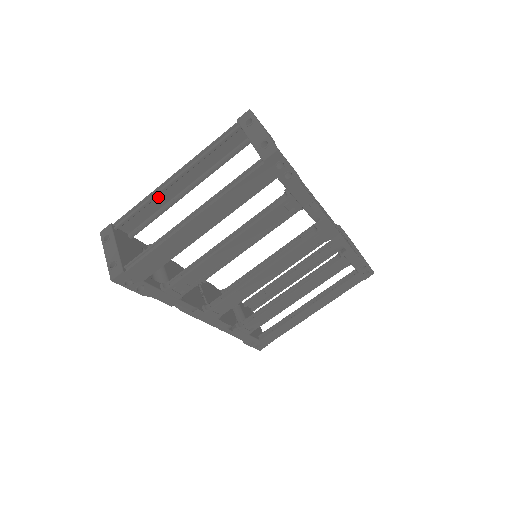
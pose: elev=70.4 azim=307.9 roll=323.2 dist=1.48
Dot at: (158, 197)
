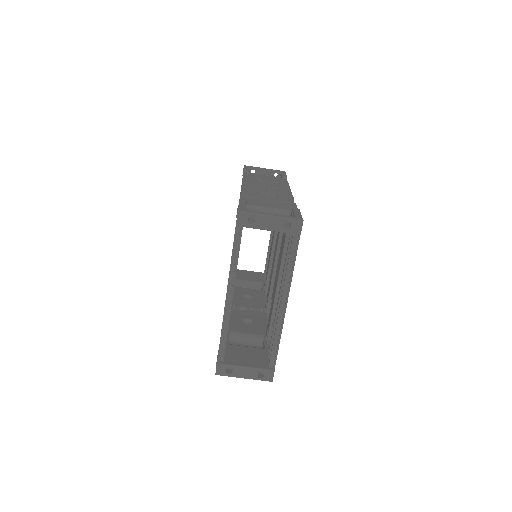
Dot at: occluded
